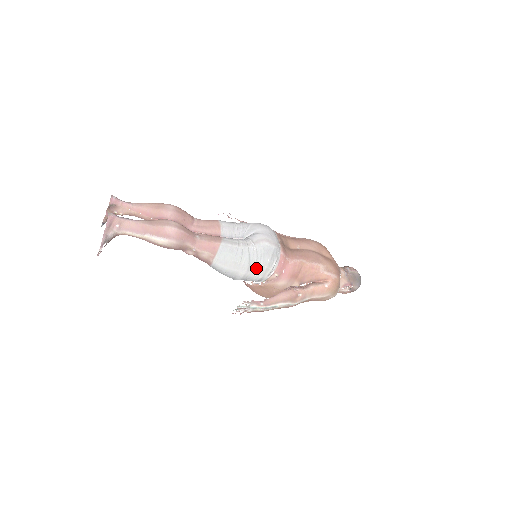
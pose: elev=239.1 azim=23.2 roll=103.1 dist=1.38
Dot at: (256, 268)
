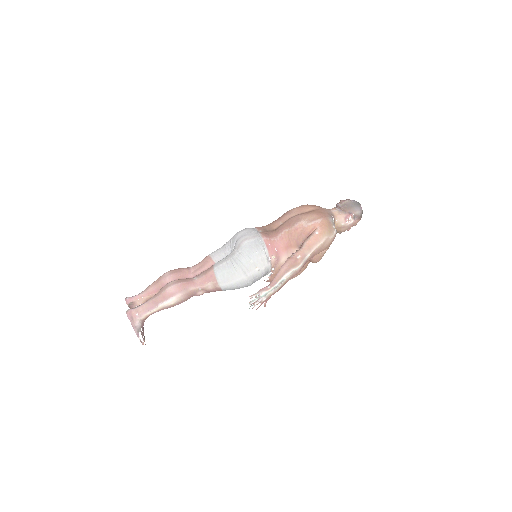
Dot at: (253, 265)
